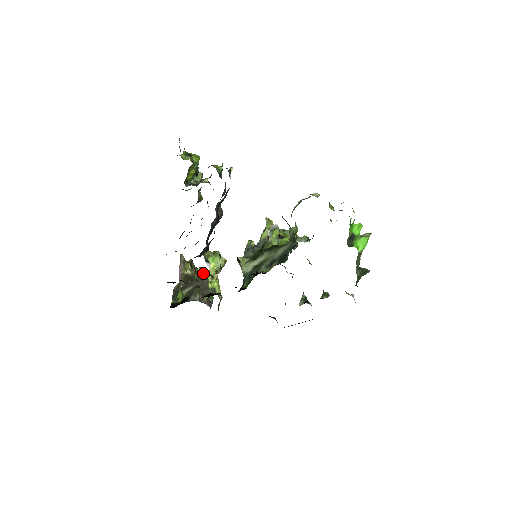
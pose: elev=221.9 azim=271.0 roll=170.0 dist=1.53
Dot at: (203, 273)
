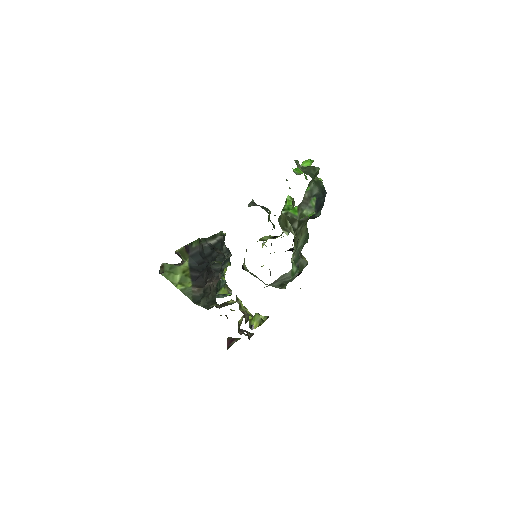
Dot at: occluded
